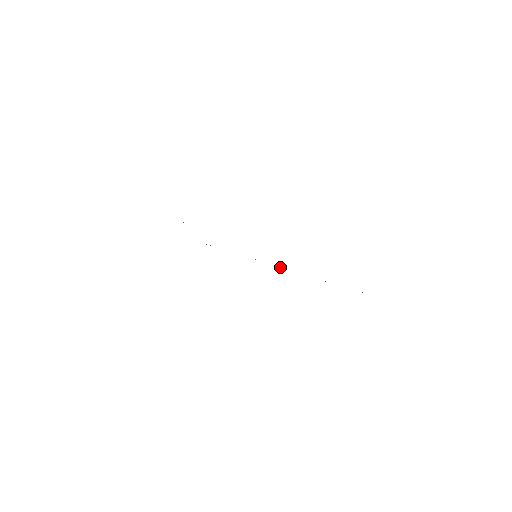
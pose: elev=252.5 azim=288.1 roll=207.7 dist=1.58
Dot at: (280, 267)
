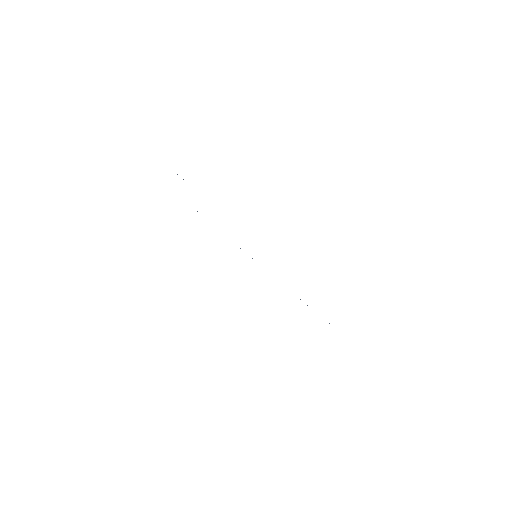
Dot at: occluded
